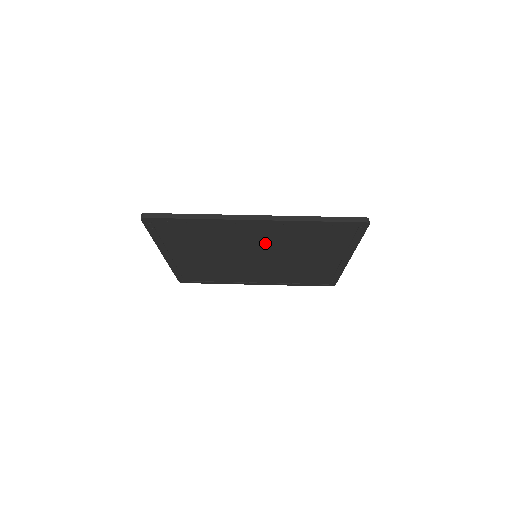
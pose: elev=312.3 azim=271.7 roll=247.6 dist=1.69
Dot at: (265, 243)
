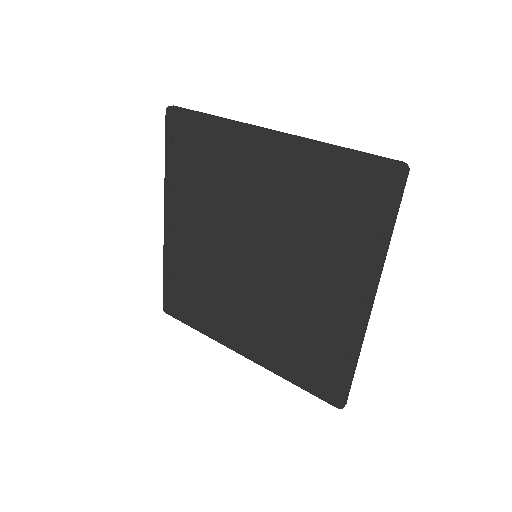
Dot at: (272, 214)
